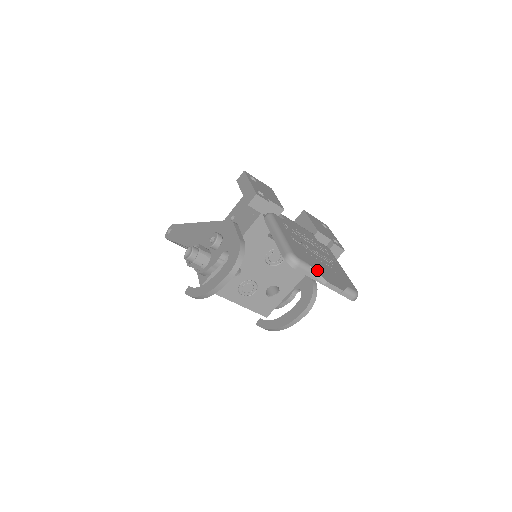
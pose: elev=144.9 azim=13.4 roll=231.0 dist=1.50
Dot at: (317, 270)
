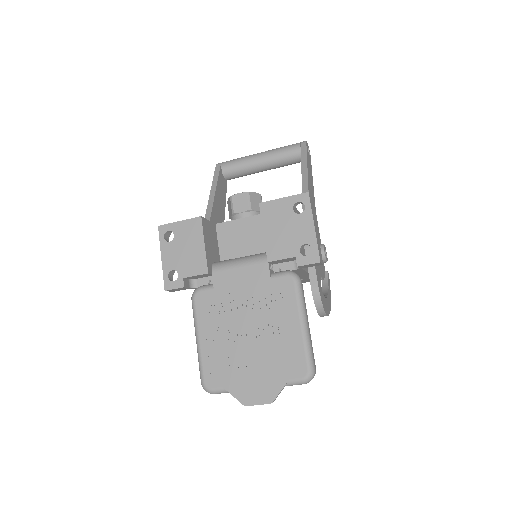
Dot at: (235, 390)
